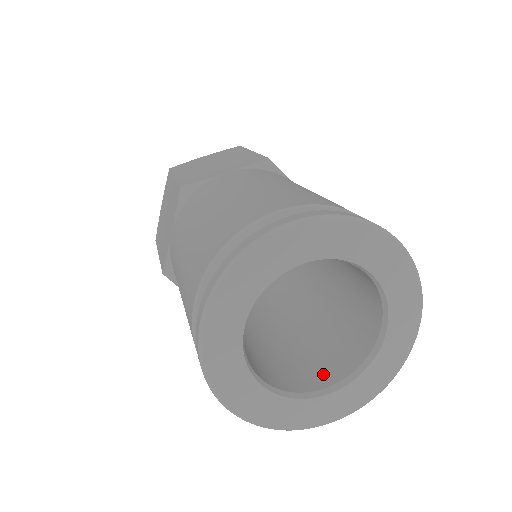
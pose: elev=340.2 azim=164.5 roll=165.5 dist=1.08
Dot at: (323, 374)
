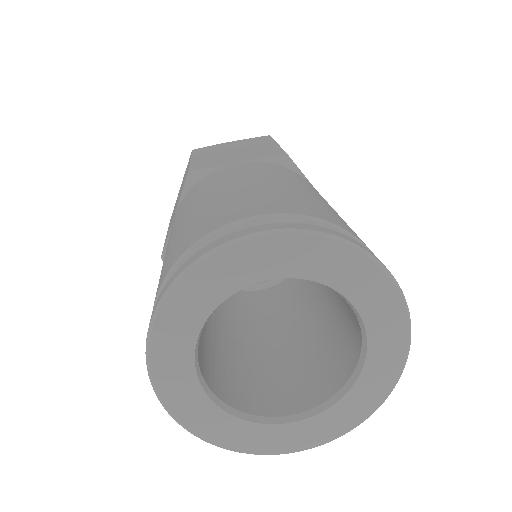
Dot at: (347, 356)
